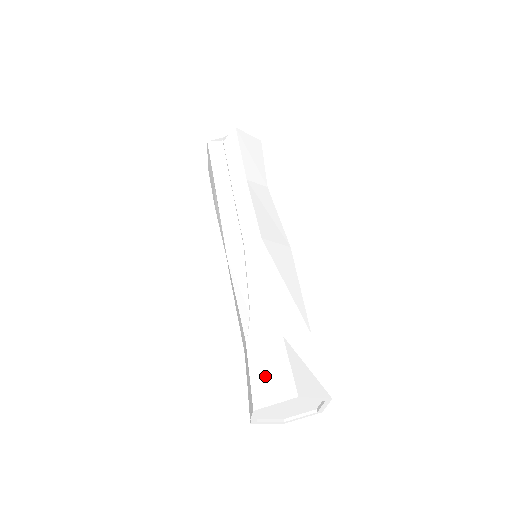
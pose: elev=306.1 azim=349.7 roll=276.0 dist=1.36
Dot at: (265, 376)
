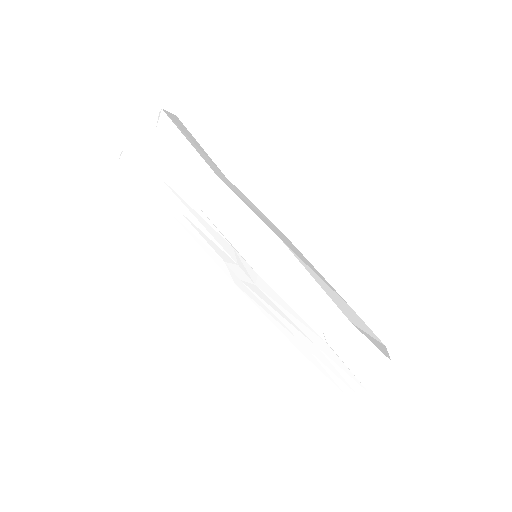
Dot at: (360, 361)
